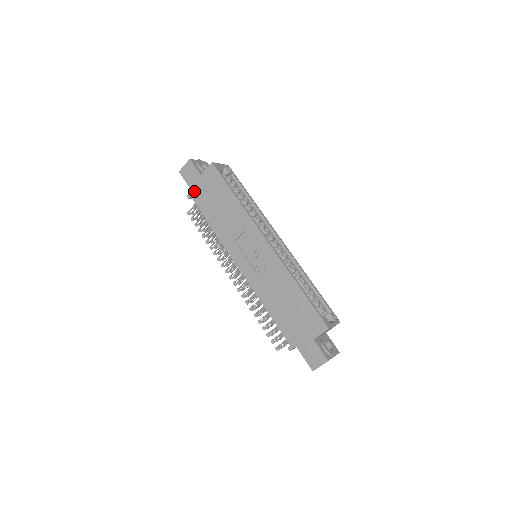
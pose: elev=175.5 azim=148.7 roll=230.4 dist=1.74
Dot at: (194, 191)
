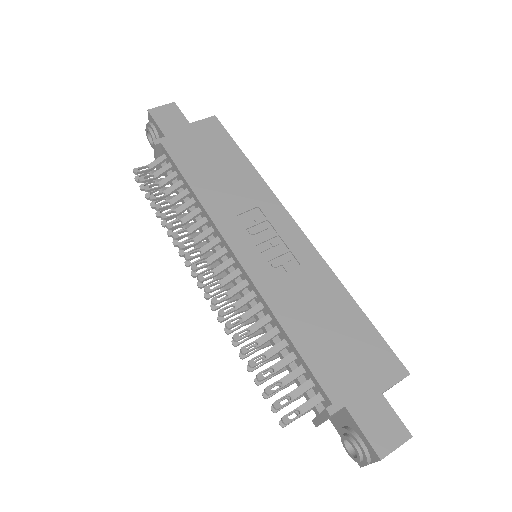
Dot at: (170, 138)
